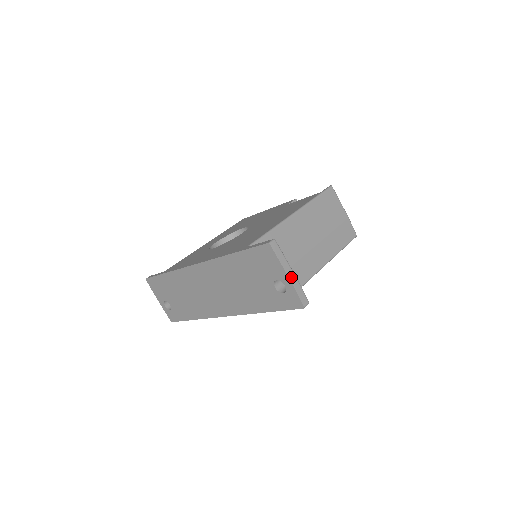
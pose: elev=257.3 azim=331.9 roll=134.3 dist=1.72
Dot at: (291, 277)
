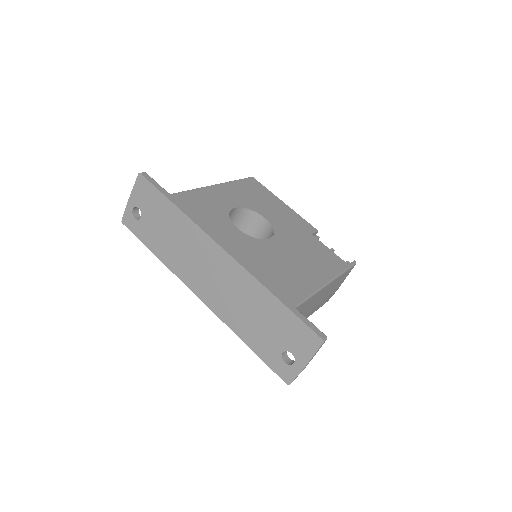
Dot at: occluded
